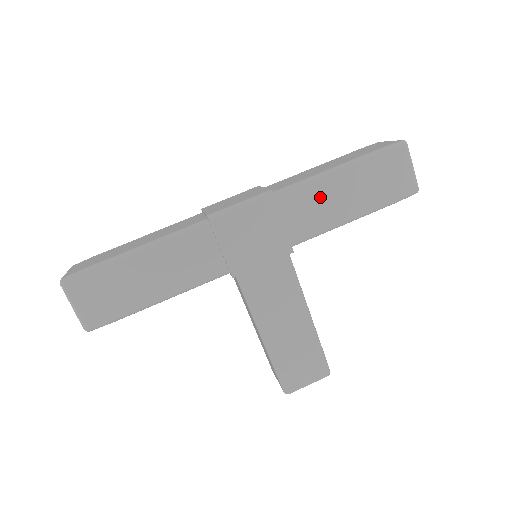
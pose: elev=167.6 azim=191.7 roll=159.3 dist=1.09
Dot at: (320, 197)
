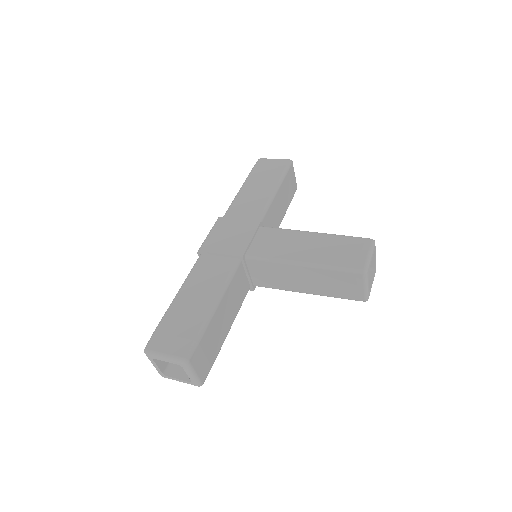
Dot at: (246, 200)
